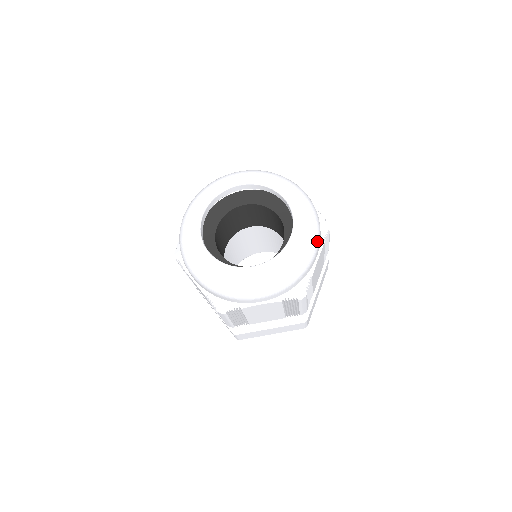
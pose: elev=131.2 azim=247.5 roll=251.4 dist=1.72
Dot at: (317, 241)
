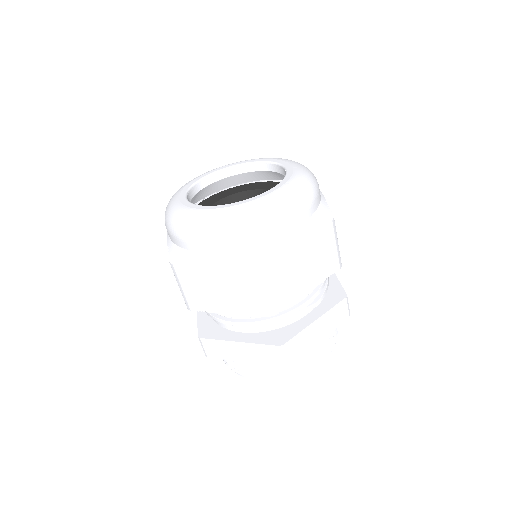
Dot at: (297, 205)
